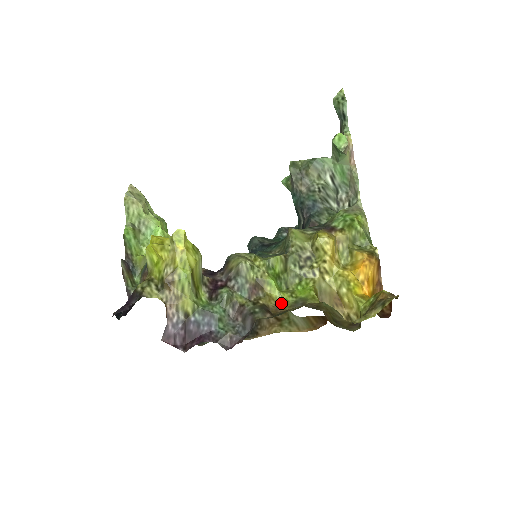
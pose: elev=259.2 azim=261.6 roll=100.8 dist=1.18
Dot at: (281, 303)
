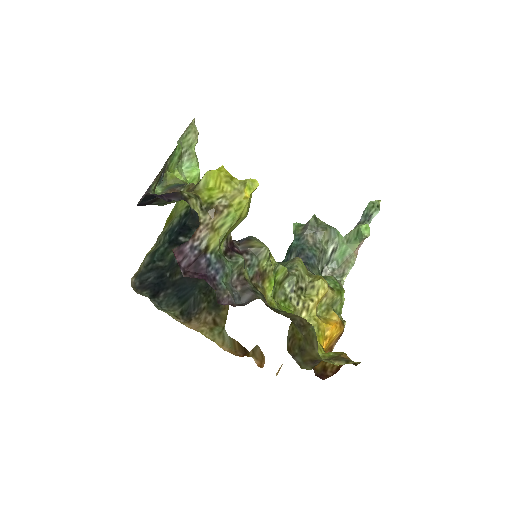
Dot at: (269, 304)
